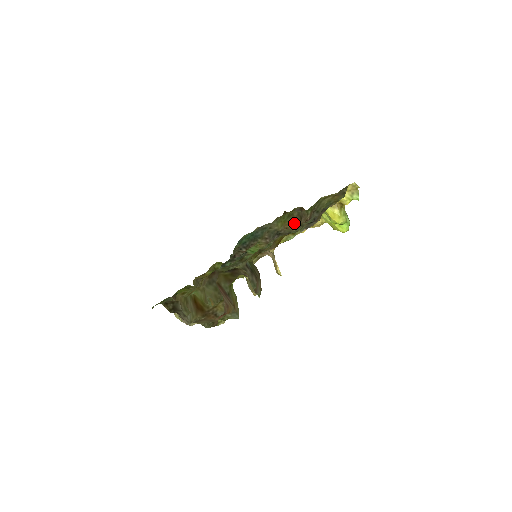
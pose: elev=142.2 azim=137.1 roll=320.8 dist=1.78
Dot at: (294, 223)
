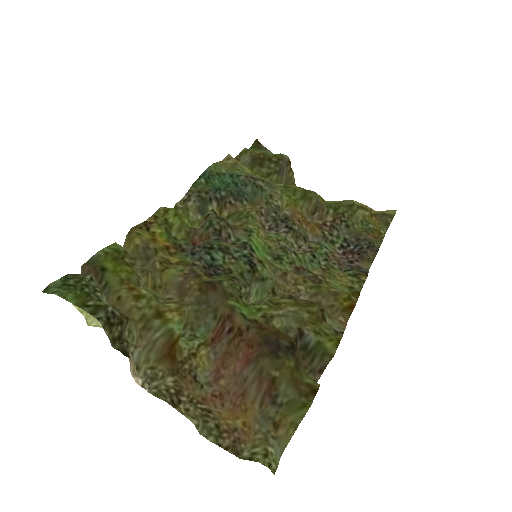
Dot at: (306, 214)
